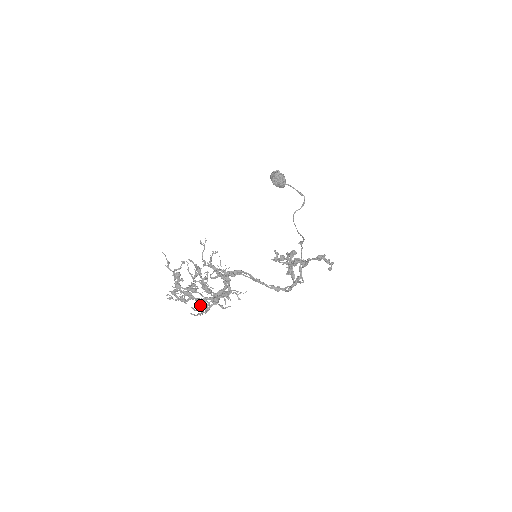
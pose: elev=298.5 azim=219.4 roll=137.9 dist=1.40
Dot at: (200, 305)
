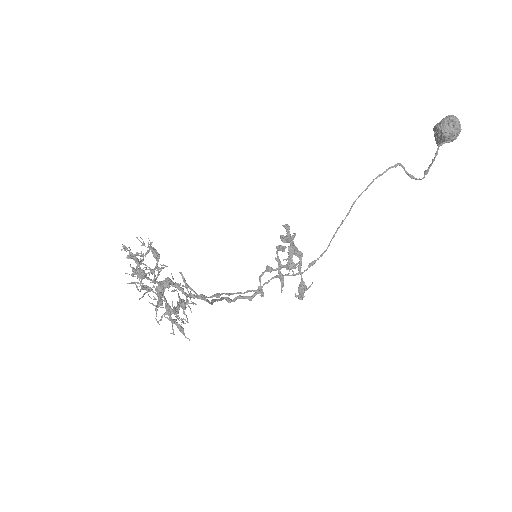
Dot at: (143, 287)
